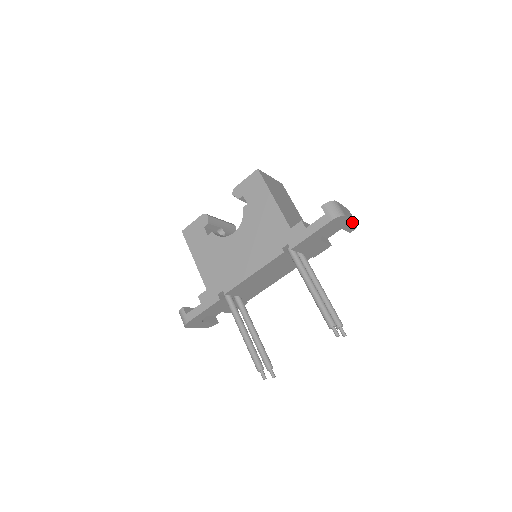
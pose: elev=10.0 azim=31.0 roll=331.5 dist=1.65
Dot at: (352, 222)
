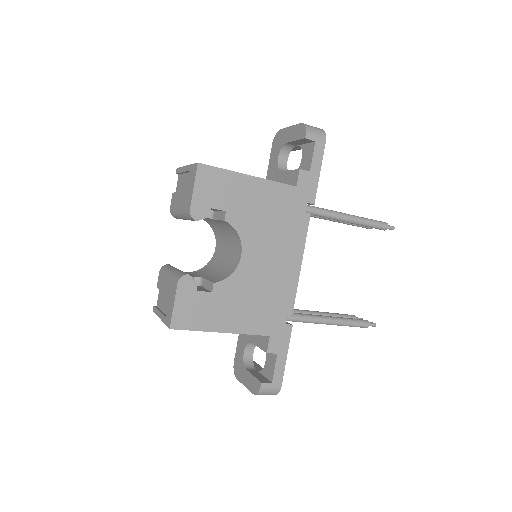
Dot at: occluded
